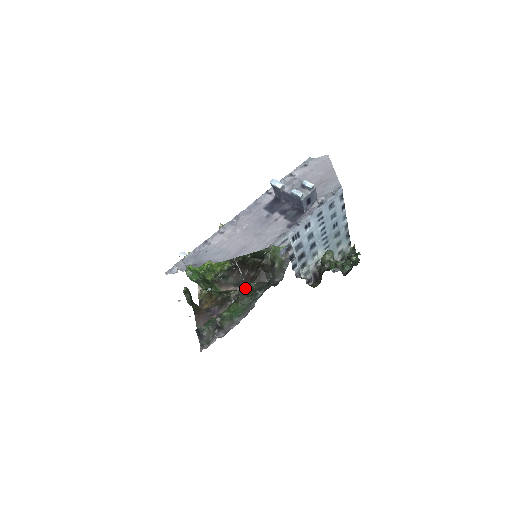
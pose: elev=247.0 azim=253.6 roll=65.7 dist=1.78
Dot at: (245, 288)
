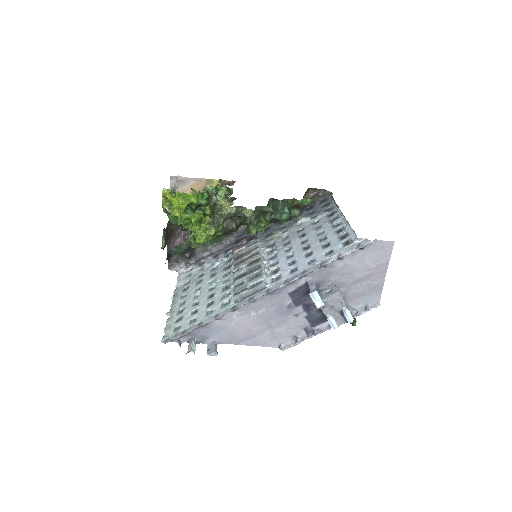
Dot at: occluded
